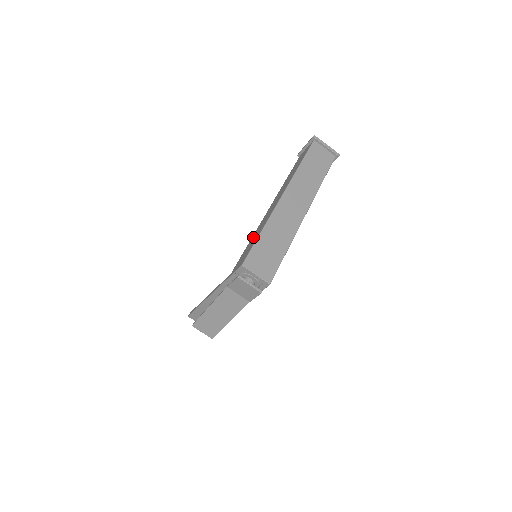
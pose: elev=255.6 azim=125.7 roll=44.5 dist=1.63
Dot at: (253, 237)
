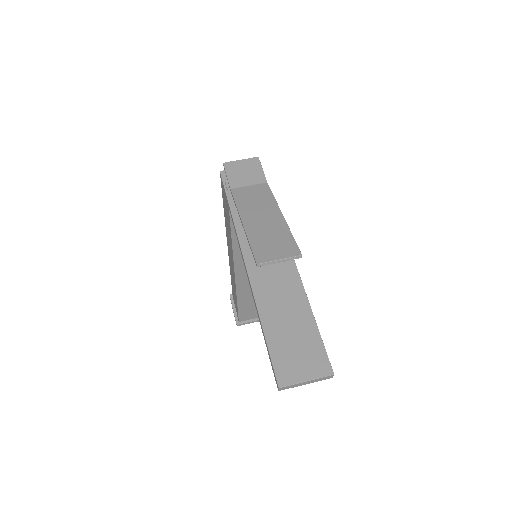
Dot at: (229, 235)
